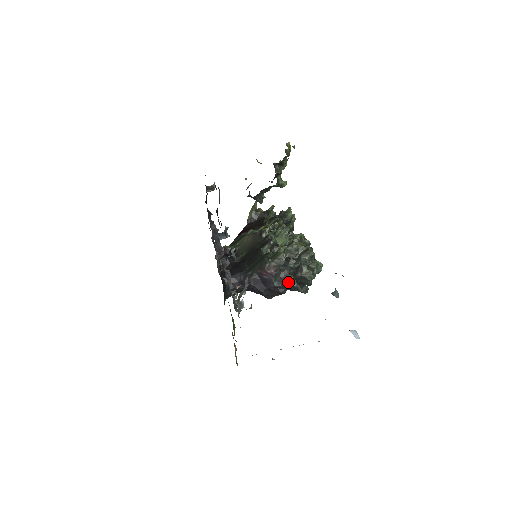
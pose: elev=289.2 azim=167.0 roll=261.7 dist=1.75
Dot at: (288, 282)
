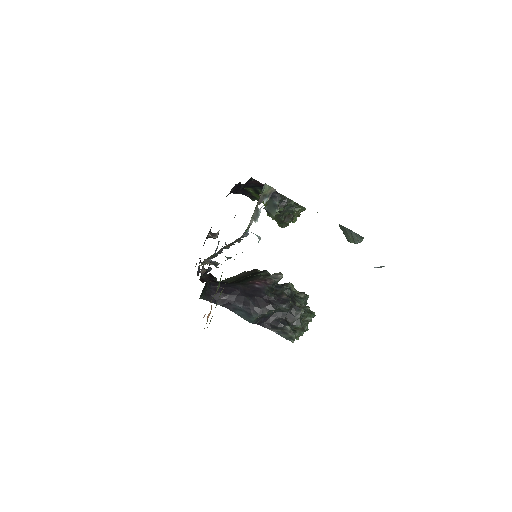
Dot at: (281, 298)
